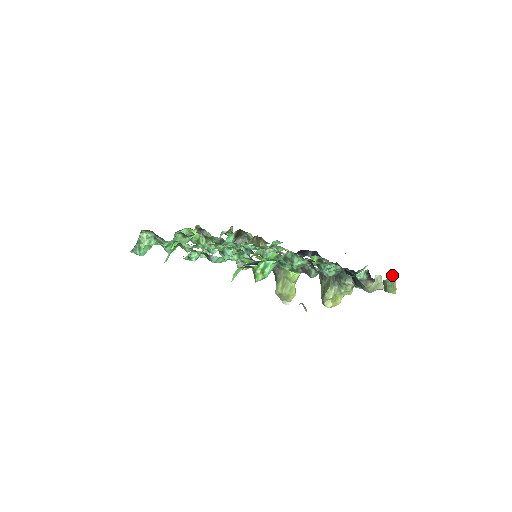
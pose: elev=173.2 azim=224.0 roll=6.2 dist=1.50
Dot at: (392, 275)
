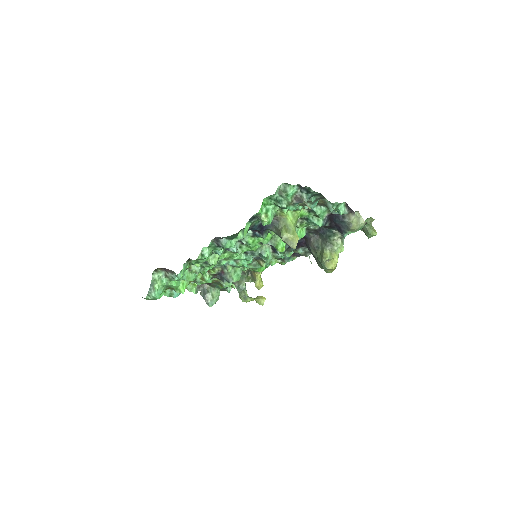
Dot at: (367, 220)
